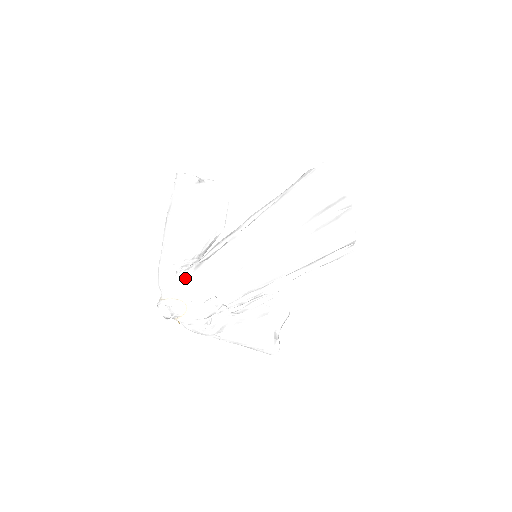
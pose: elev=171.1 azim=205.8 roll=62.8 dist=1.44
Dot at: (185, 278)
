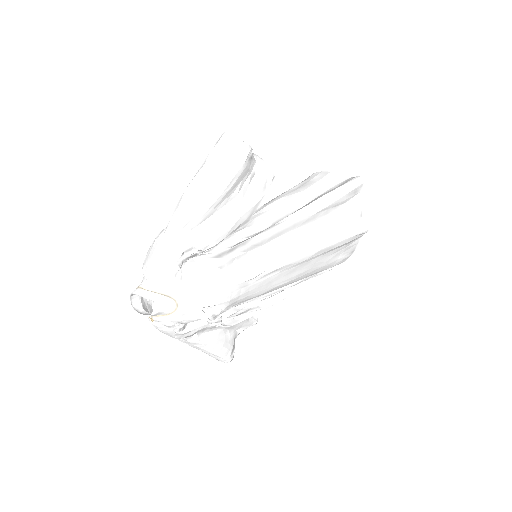
Dot at: (191, 274)
